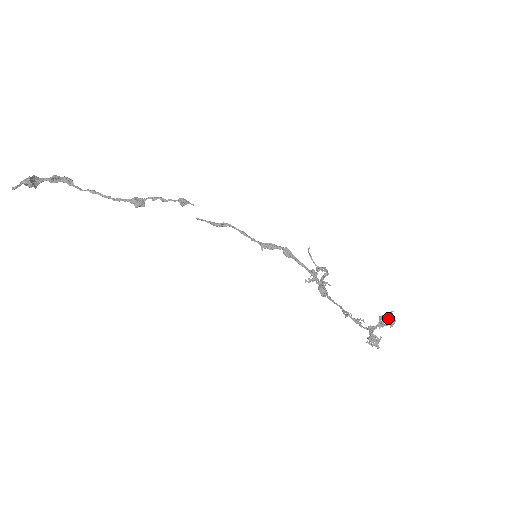
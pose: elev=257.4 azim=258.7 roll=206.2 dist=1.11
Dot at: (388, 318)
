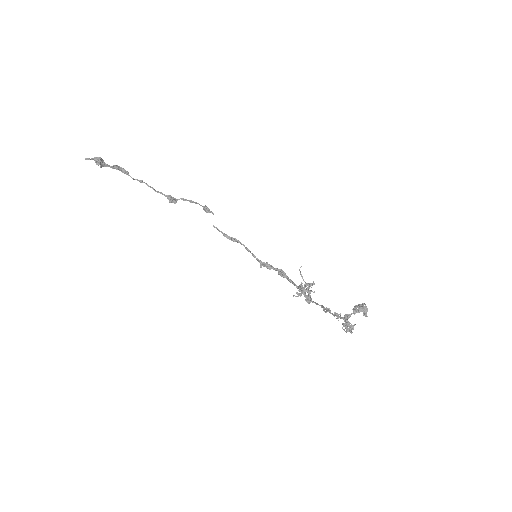
Dot at: (362, 306)
